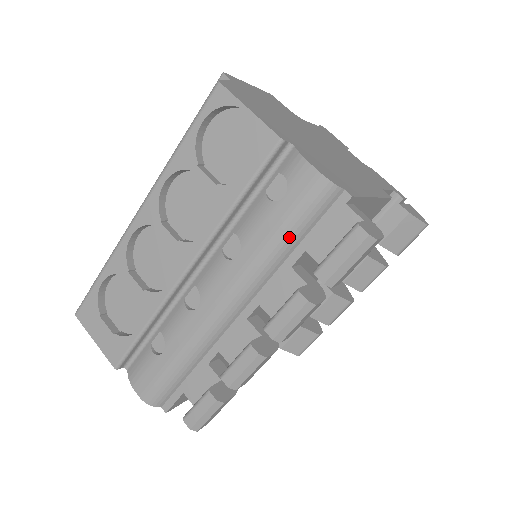
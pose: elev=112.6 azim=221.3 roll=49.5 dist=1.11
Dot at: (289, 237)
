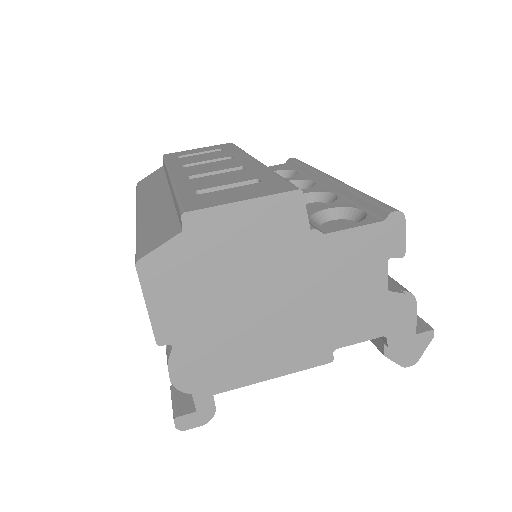
Dot at: occluded
